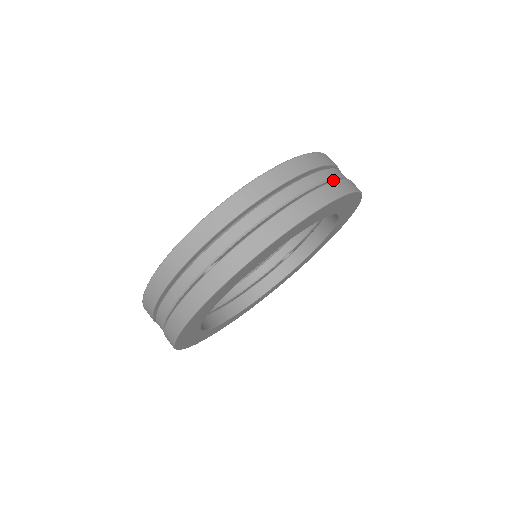
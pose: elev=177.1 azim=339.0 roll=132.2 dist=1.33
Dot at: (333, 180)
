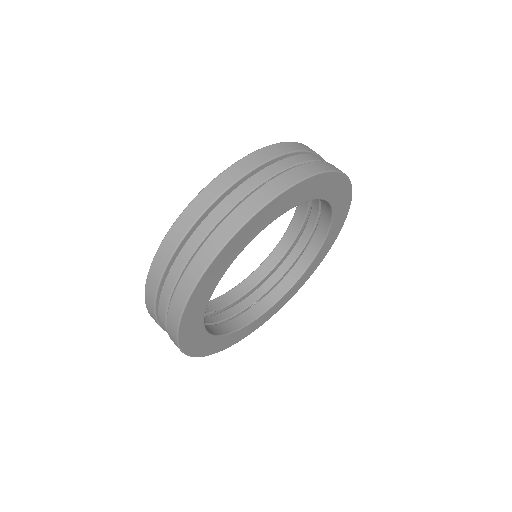
Dot at: occluded
